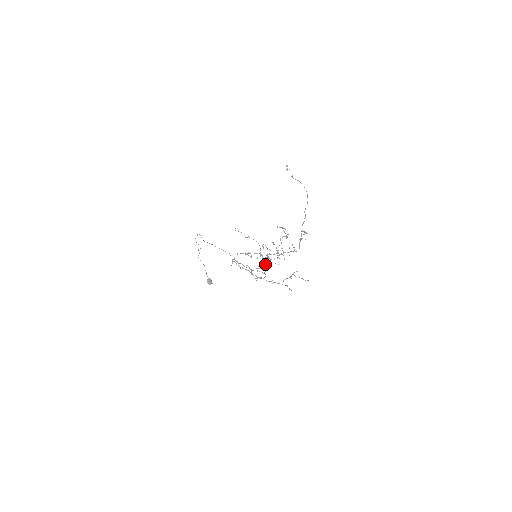
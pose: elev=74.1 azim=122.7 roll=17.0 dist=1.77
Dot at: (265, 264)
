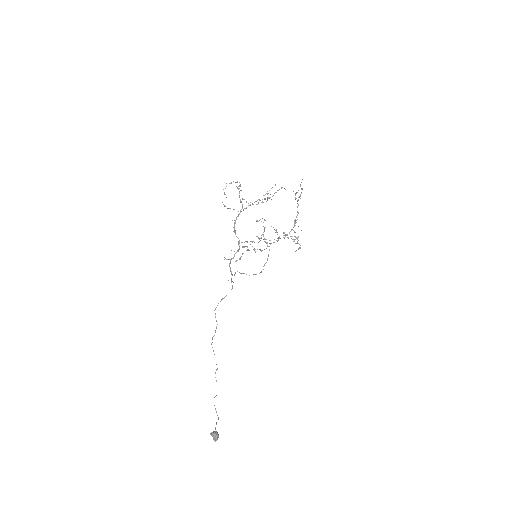
Dot at: (258, 238)
